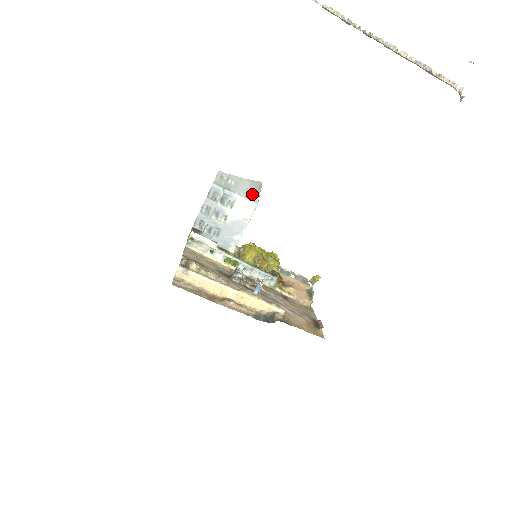
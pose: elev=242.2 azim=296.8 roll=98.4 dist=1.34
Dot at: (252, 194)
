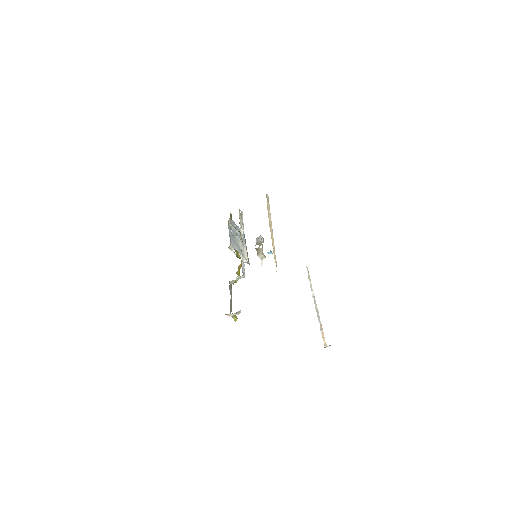
Dot at: occluded
